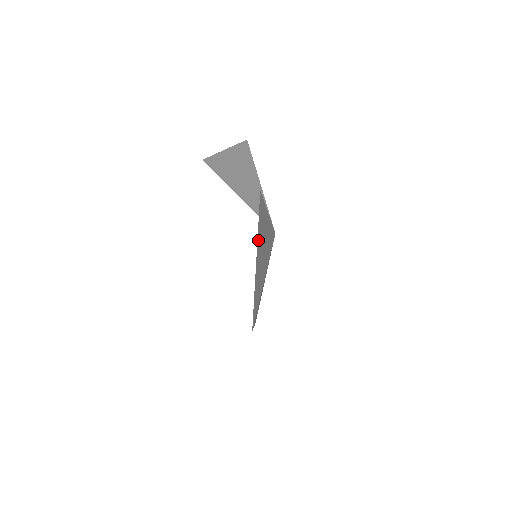
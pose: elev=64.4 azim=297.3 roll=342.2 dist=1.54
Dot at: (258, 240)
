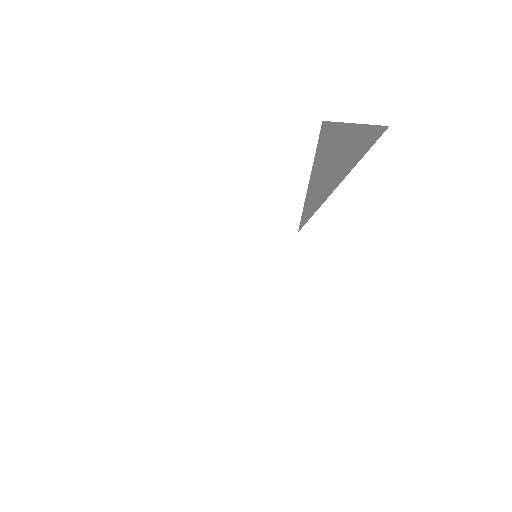
Dot at: occluded
